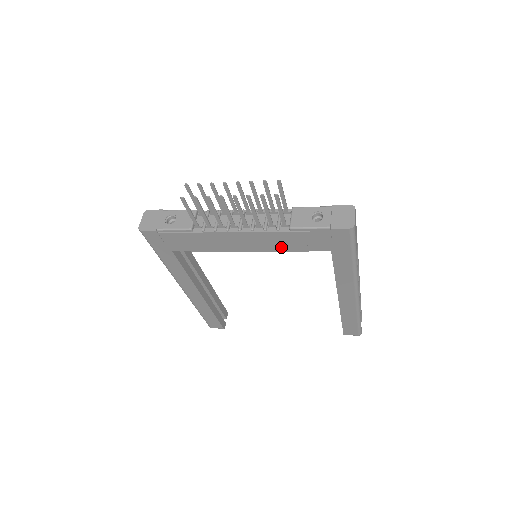
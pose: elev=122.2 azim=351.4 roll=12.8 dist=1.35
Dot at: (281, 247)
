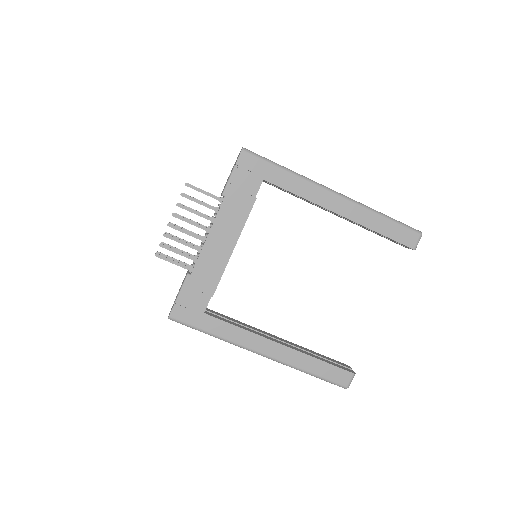
Dot at: (241, 216)
